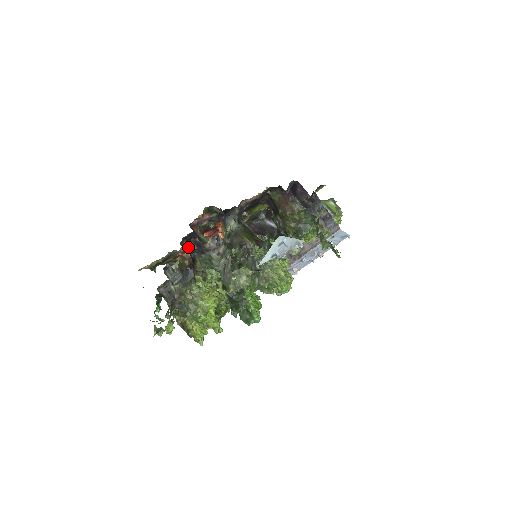
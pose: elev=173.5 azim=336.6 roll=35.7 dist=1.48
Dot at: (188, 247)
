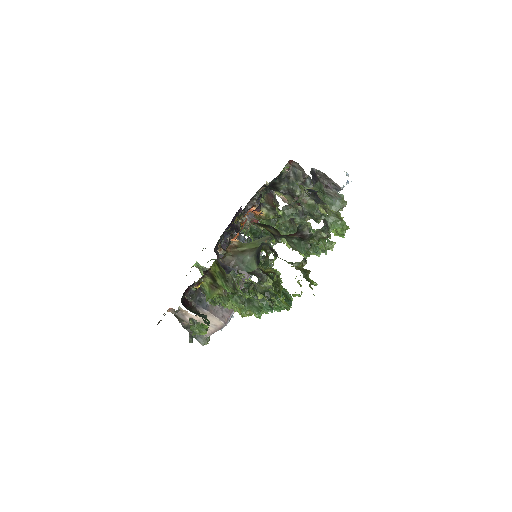
Dot at: (262, 213)
